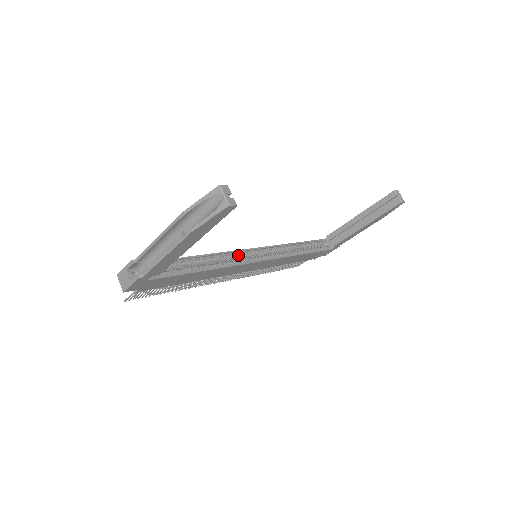
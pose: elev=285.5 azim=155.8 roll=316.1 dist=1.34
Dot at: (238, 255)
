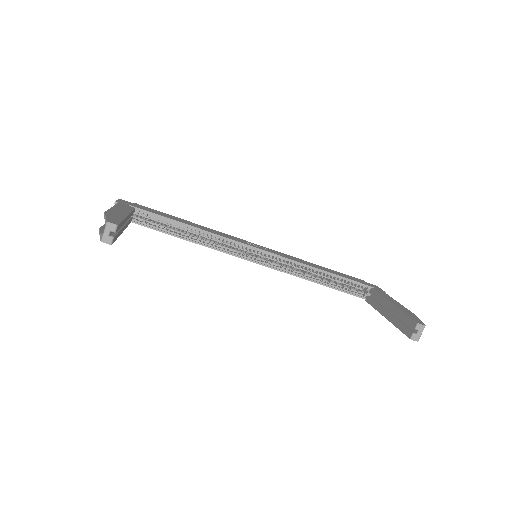
Dot at: (236, 245)
